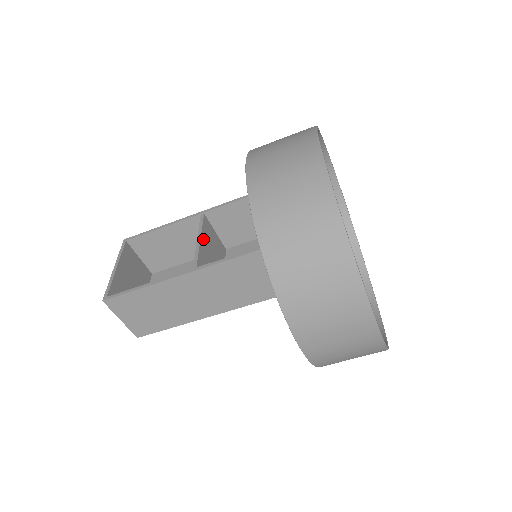
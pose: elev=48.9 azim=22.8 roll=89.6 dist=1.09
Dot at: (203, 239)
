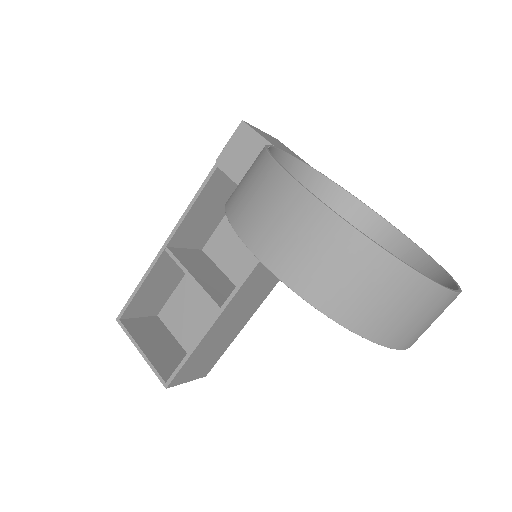
Dot at: (192, 273)
